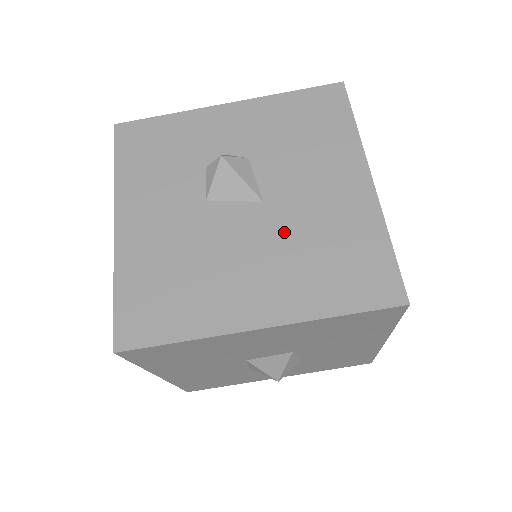
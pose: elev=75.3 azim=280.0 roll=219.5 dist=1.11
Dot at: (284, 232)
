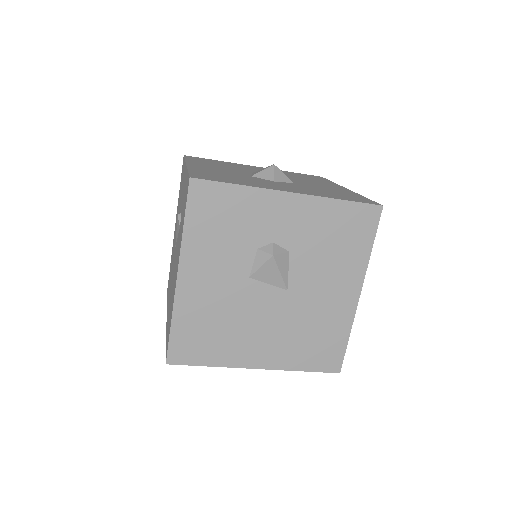
Dot at: (292, 315)
